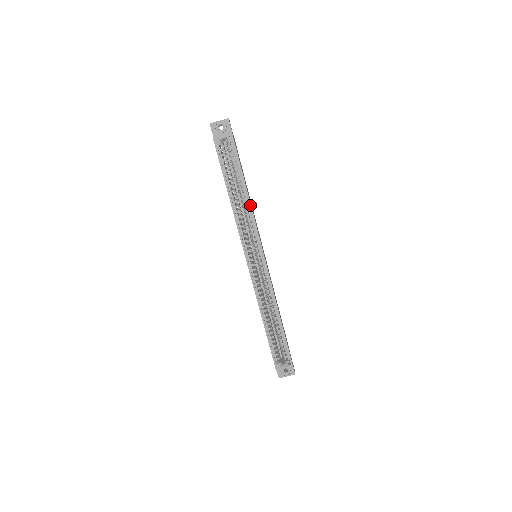
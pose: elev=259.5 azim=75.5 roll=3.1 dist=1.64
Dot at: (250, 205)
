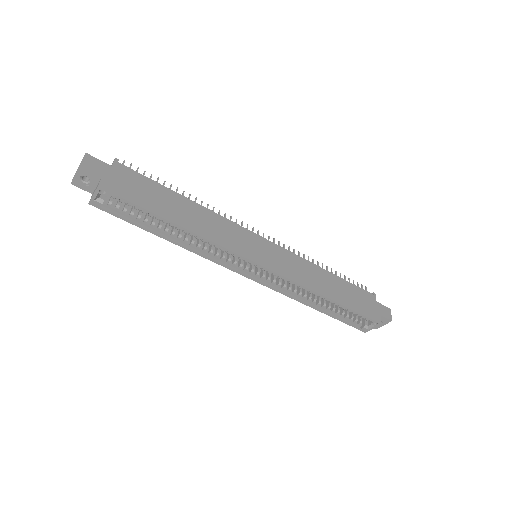
Dot at: (195, 235)
